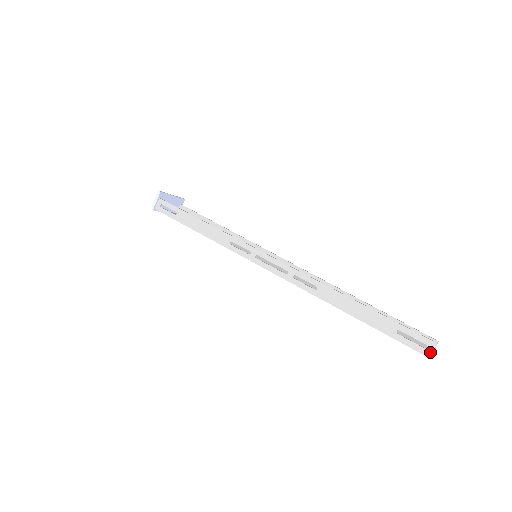
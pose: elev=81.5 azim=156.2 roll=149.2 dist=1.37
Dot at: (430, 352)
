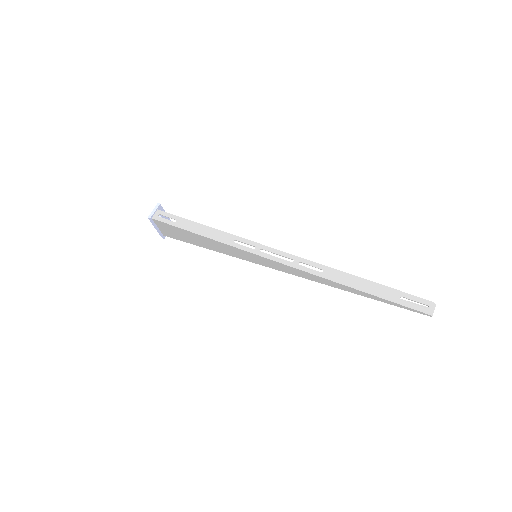
Dot at: (432, 311)
